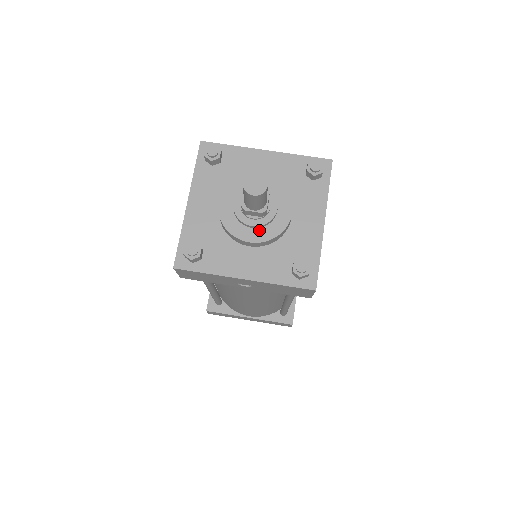
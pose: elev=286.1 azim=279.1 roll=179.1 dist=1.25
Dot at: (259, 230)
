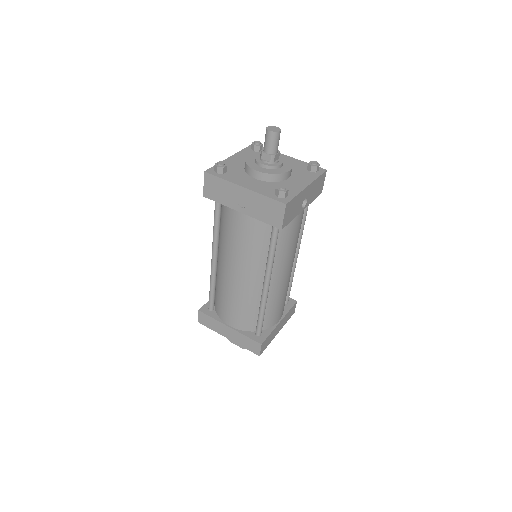
Dot at: (265, 169)
